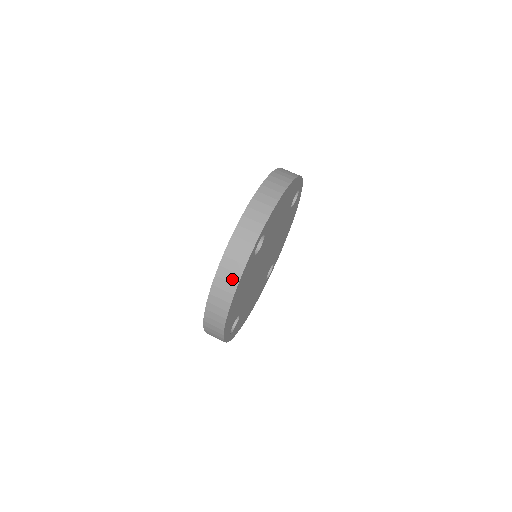
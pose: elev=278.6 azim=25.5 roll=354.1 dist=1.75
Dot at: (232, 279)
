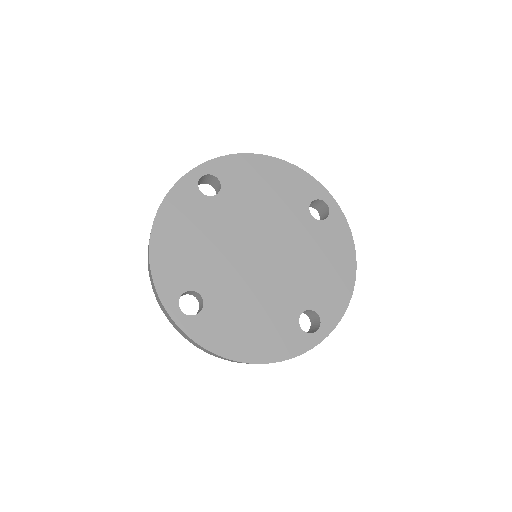
Dot at: occluded
